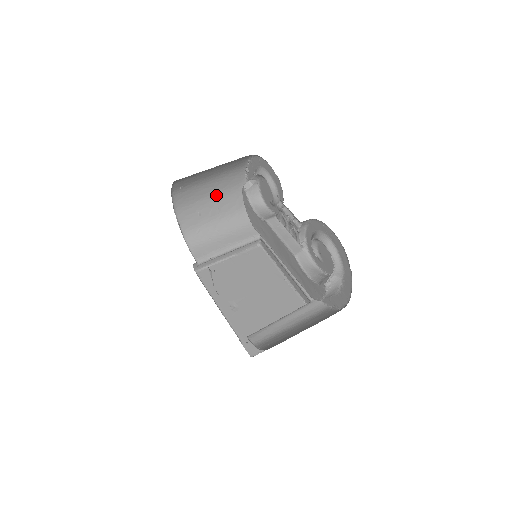
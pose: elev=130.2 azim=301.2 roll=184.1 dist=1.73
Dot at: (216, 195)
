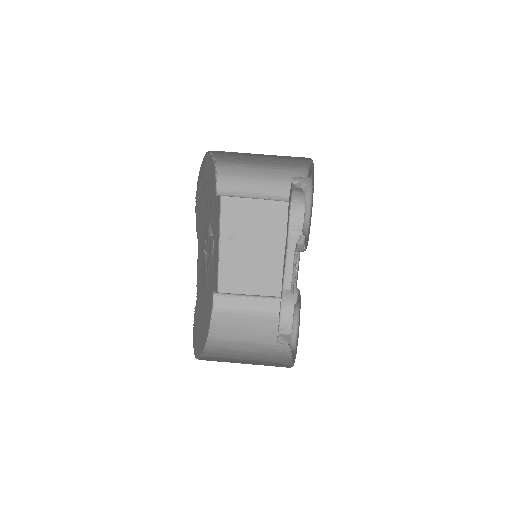
Dot at: (267, 155)
